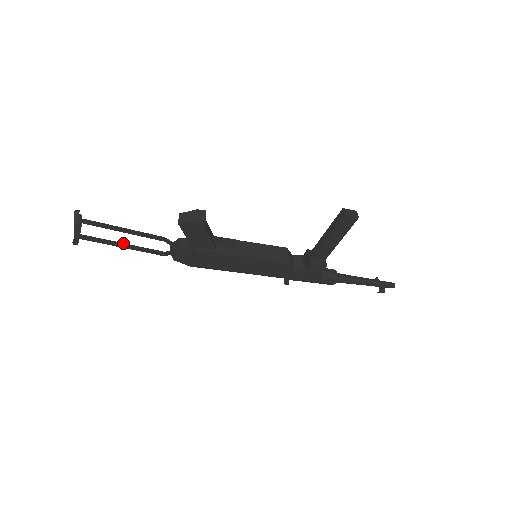
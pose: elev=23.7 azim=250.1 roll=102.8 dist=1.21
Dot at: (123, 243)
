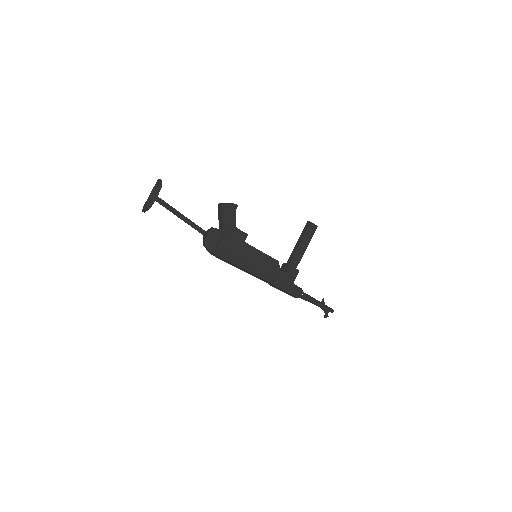
Dot at: (182, 214)
